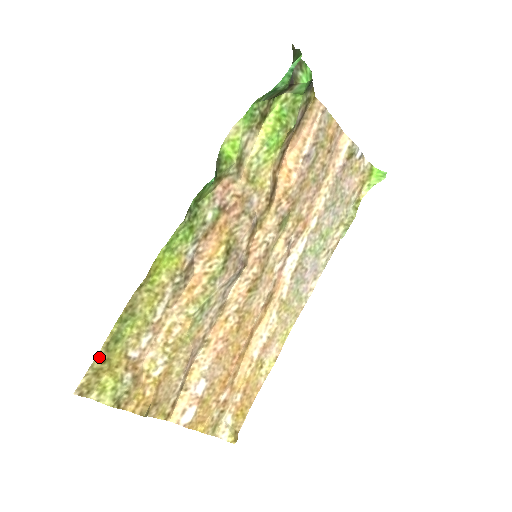
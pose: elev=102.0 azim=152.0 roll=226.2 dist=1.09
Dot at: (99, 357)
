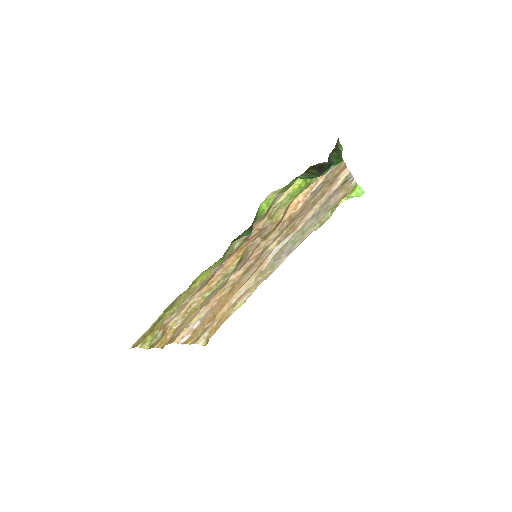
Dot at: (148, 330)
